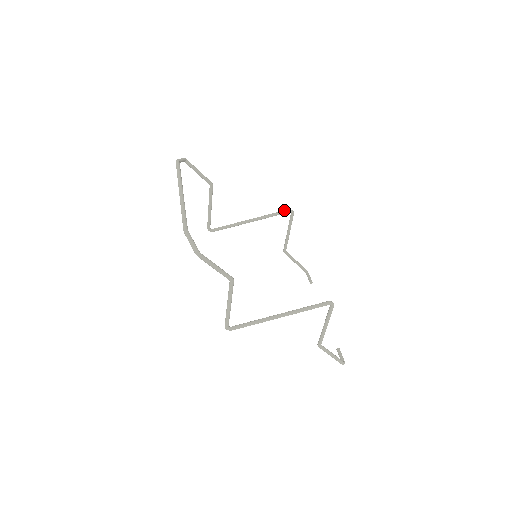
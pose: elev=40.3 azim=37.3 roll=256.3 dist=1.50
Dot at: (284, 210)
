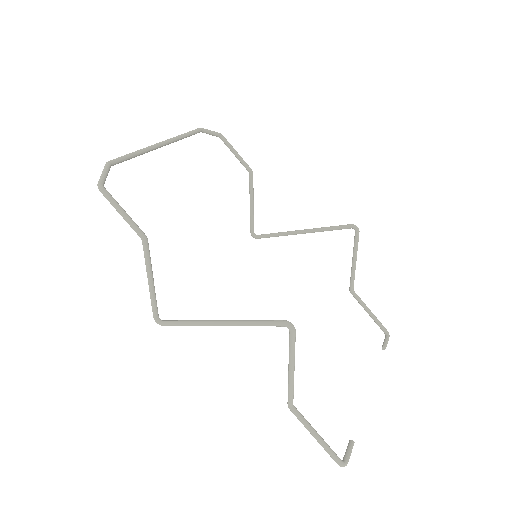
Dot at: occluded
